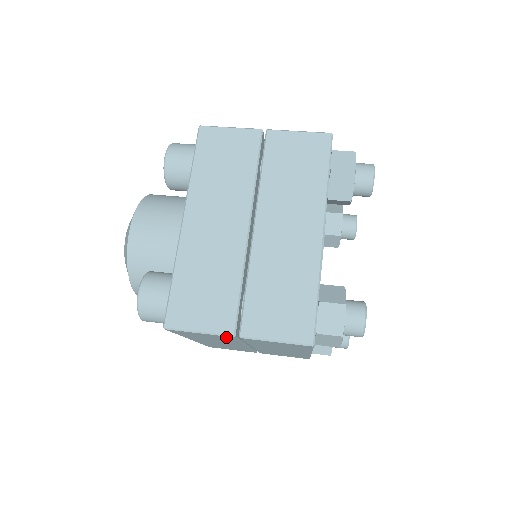
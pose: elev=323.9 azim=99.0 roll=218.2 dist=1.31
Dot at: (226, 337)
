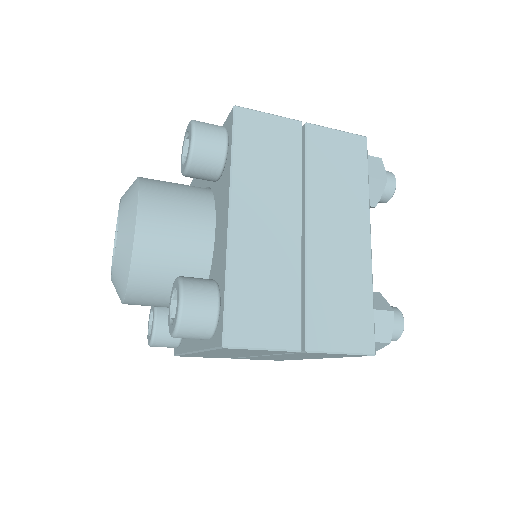
Dot at: (293, 130)
